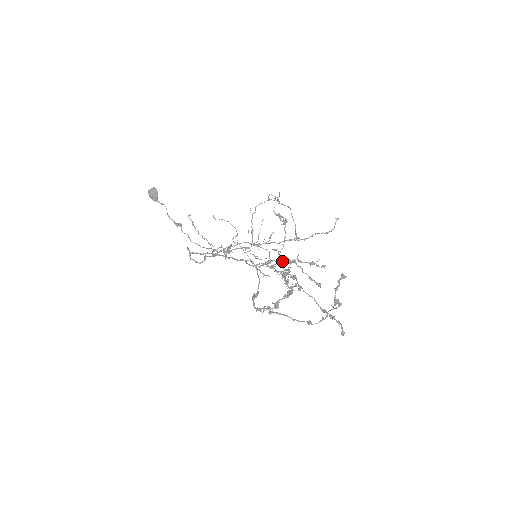
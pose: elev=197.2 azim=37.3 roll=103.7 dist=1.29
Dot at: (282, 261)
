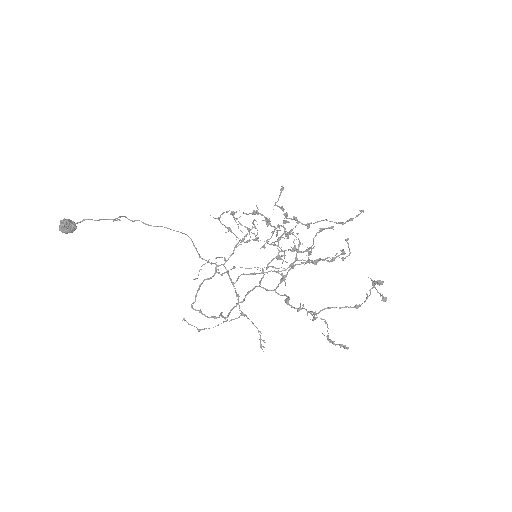
Dot at: (294, 265)
